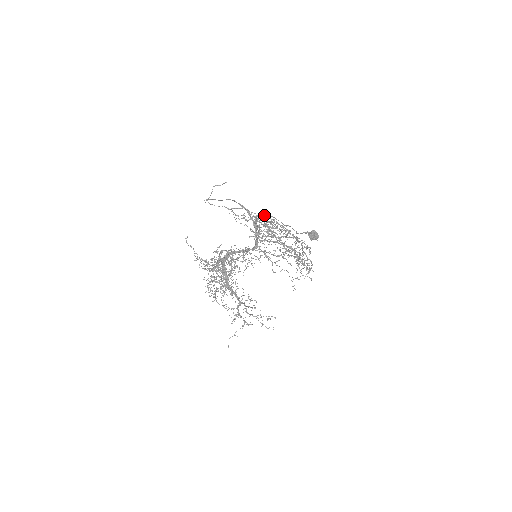
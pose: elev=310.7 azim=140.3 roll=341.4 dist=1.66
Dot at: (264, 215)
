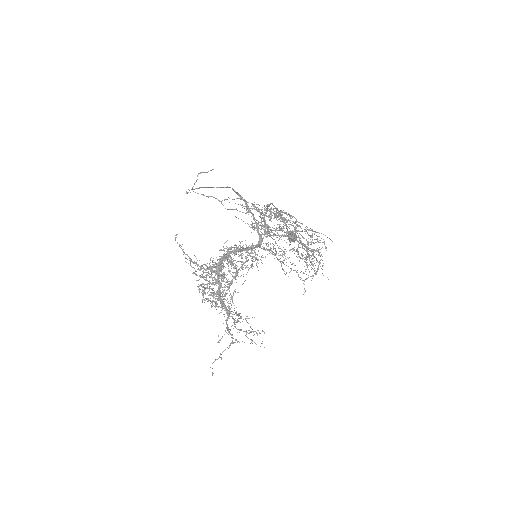
Dot at: (273, 205)
